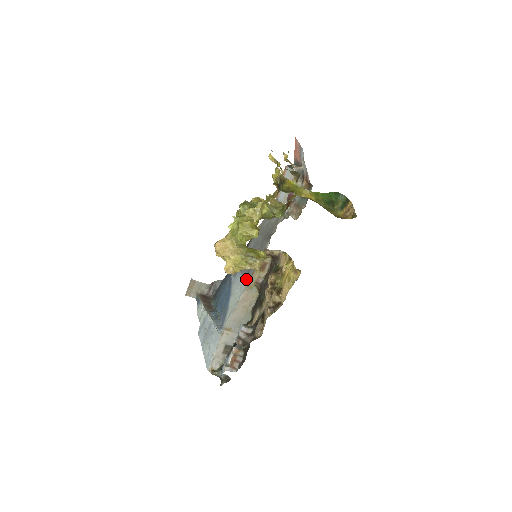
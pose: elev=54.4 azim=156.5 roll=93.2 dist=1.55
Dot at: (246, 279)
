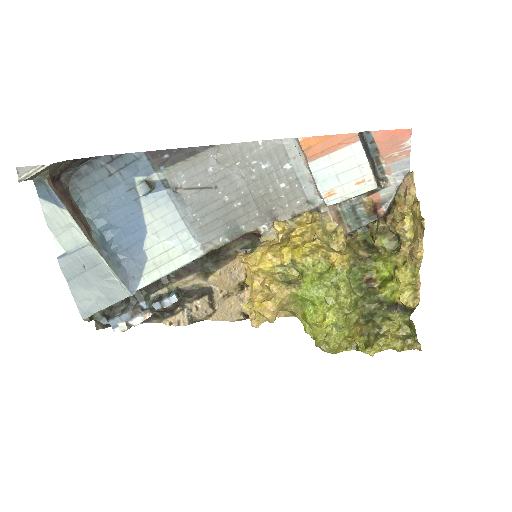
Dot at: (200, 243)
